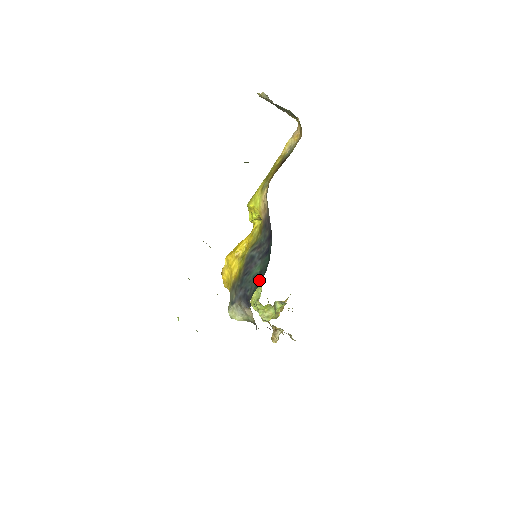
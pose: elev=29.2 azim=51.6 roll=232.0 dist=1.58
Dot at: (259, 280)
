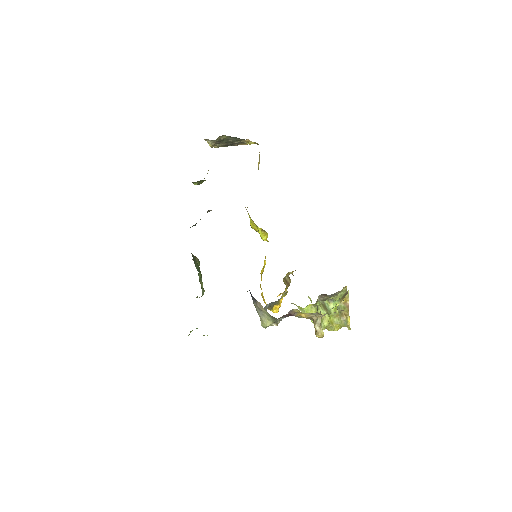
Dot at: occluded
